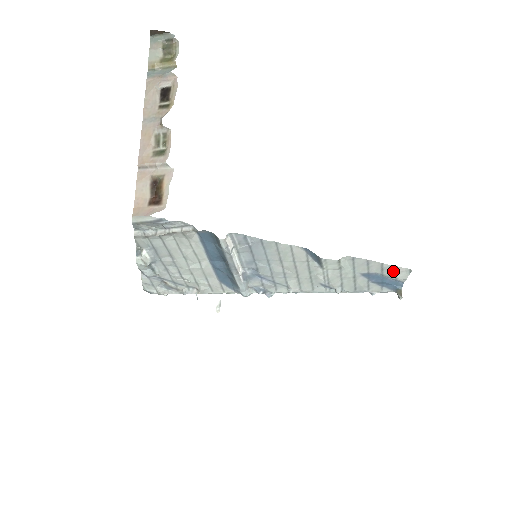
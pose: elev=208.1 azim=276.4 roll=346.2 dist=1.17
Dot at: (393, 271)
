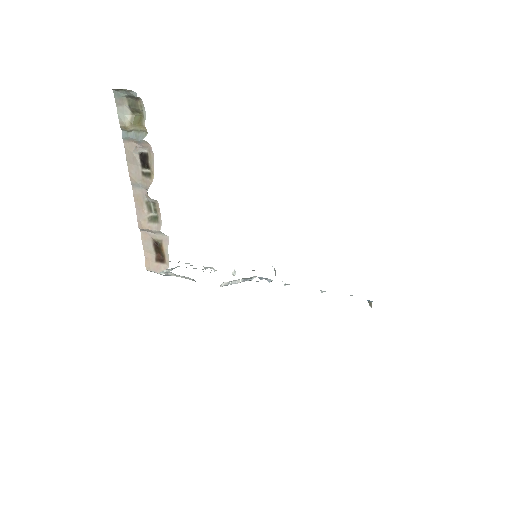
Dot at: occluded
